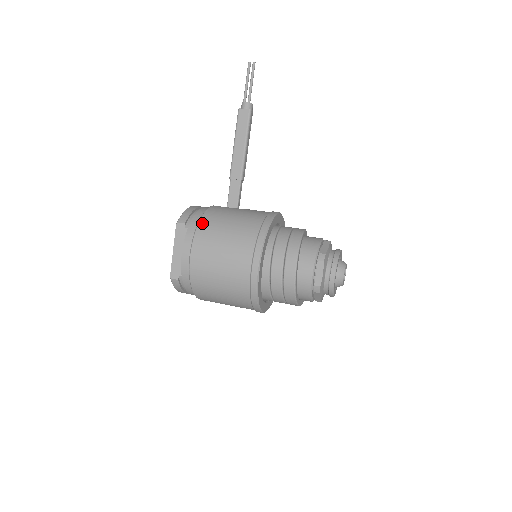
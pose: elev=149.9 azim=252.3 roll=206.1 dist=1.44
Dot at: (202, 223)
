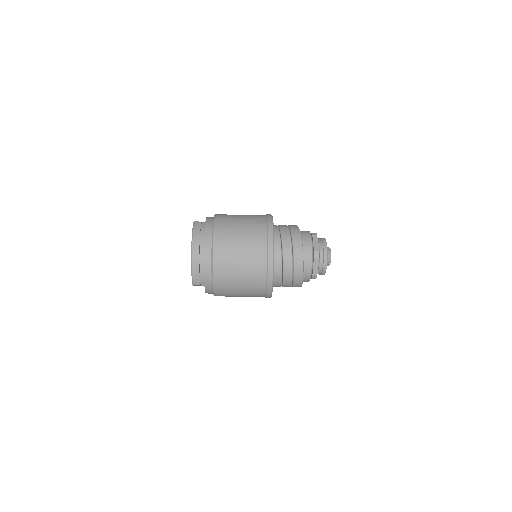
Dot at: occluded
